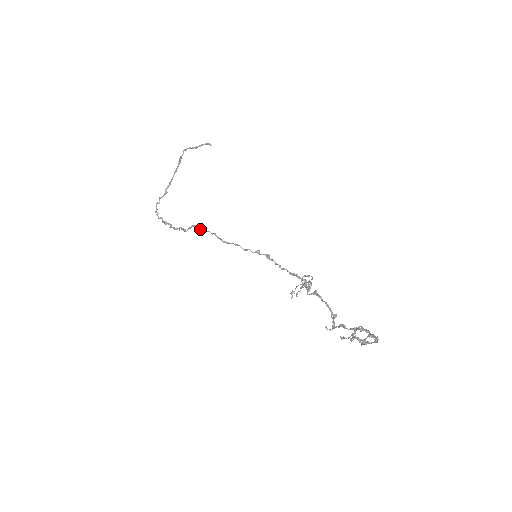
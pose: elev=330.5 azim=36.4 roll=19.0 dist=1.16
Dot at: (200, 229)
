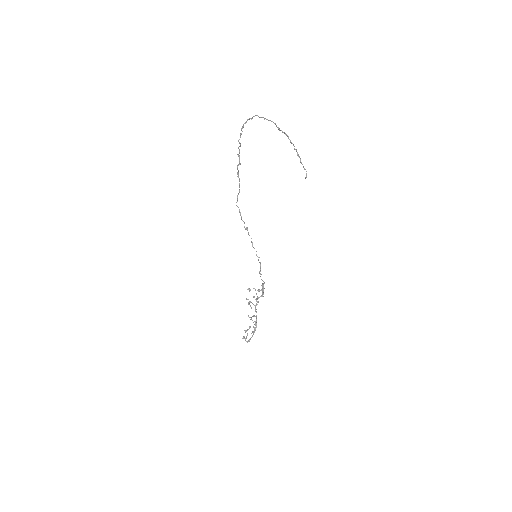
Dot at: (242, 220)
